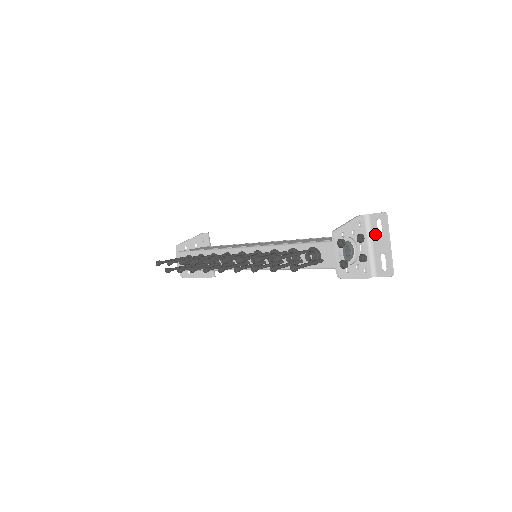
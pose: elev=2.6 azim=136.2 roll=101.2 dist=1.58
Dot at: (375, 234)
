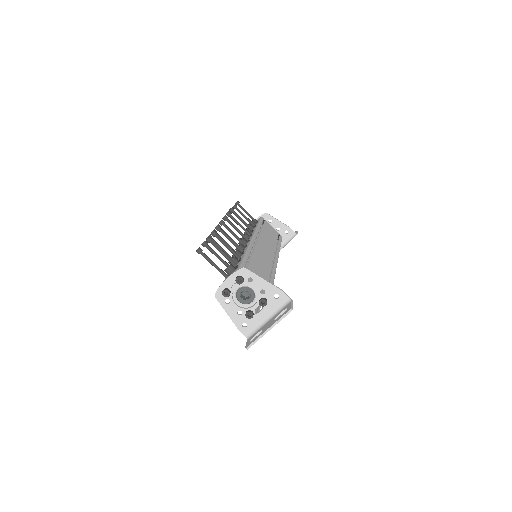
Dot at: (276, 315)
